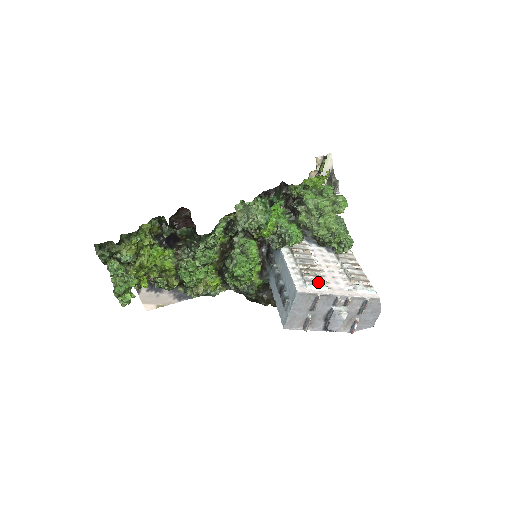
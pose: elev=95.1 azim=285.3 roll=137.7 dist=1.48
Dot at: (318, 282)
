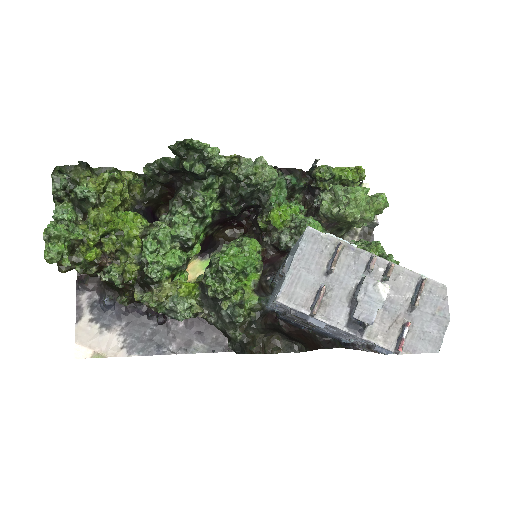
Dot at: occluded
